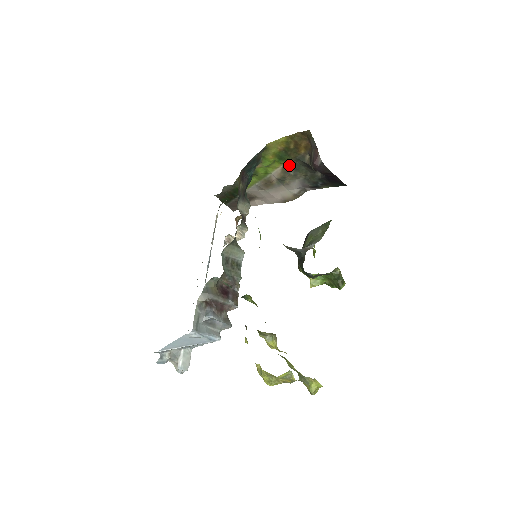
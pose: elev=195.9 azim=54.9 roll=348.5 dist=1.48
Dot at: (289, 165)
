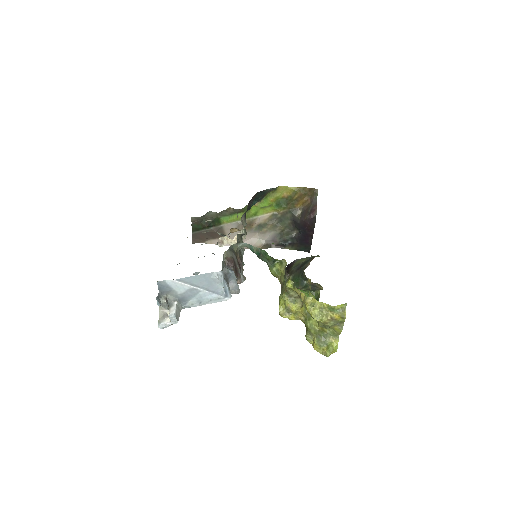
Dot at: (279, 214)
